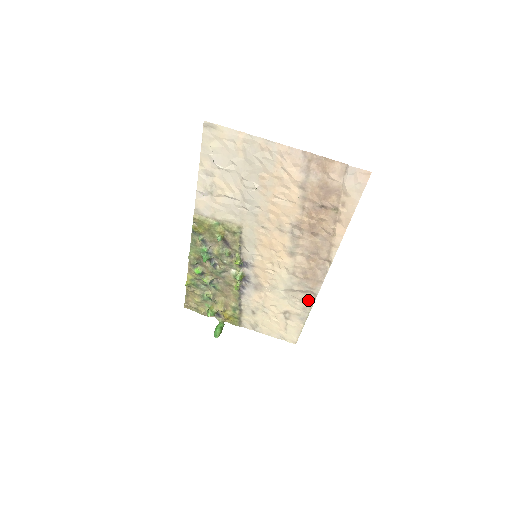
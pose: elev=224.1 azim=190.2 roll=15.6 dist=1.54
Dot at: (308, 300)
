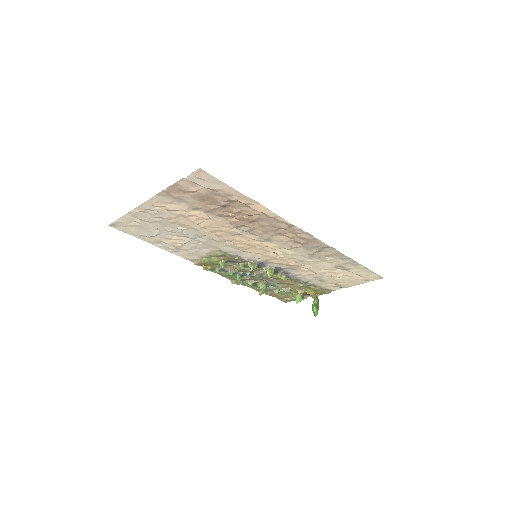
Dot at: (332, 253)
